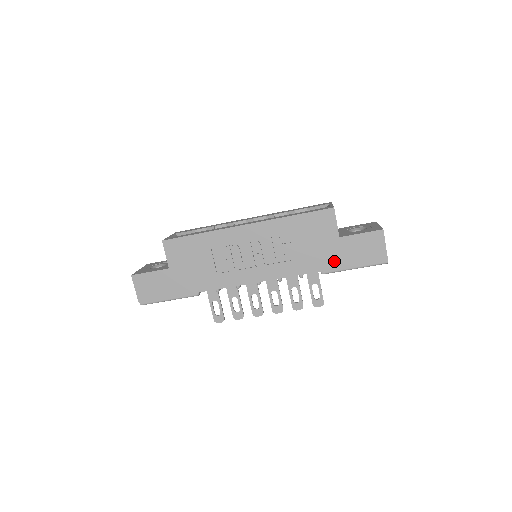
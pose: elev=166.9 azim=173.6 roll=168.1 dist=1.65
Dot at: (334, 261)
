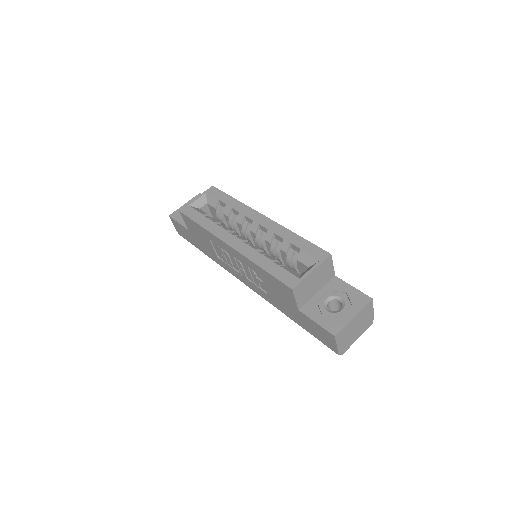
Dot at: (296, 319)
